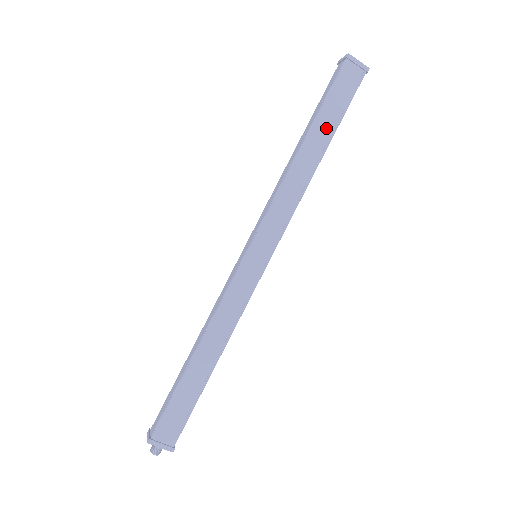
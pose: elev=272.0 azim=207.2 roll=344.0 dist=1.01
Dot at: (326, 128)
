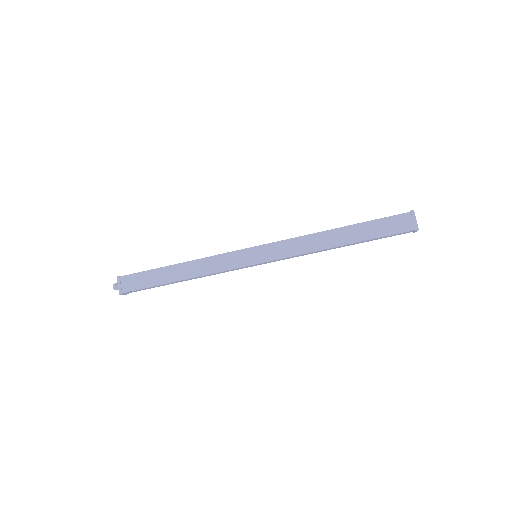
Dot at: (359, 234)
